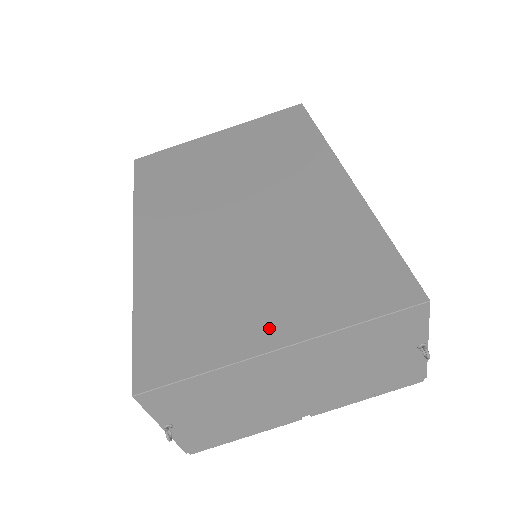
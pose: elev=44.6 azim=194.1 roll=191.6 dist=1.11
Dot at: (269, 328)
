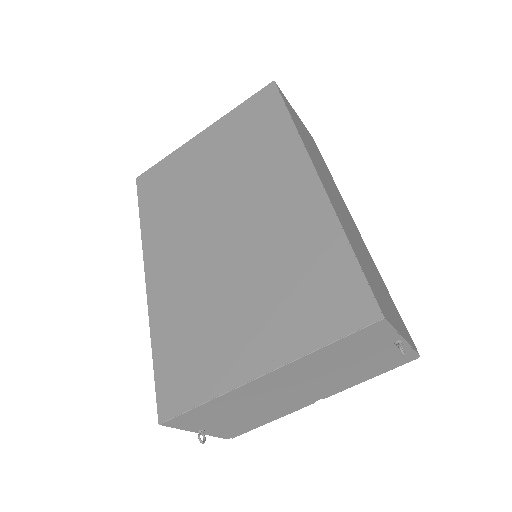
Dot at: (252, 356)
